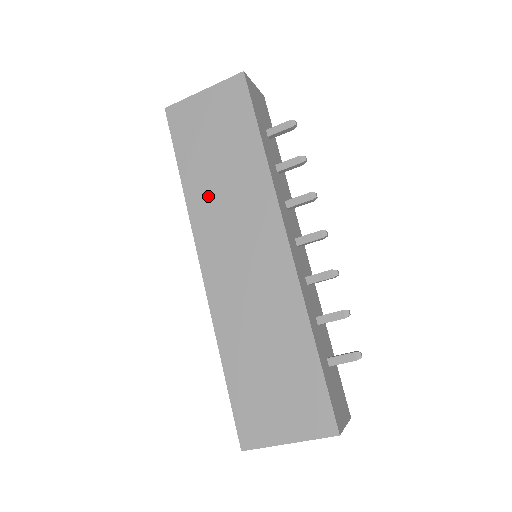
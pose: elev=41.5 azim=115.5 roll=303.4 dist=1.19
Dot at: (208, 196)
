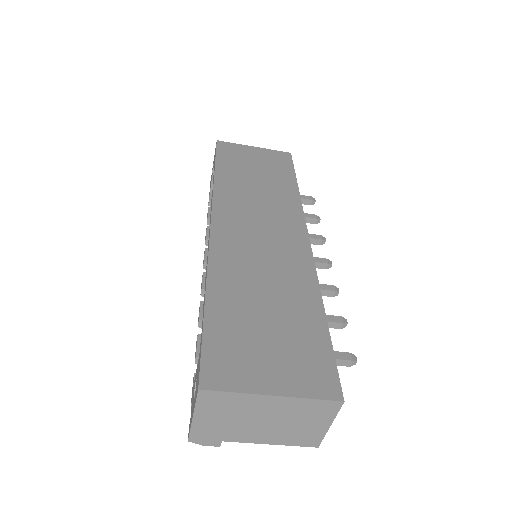
Dot at: (238, 189)
